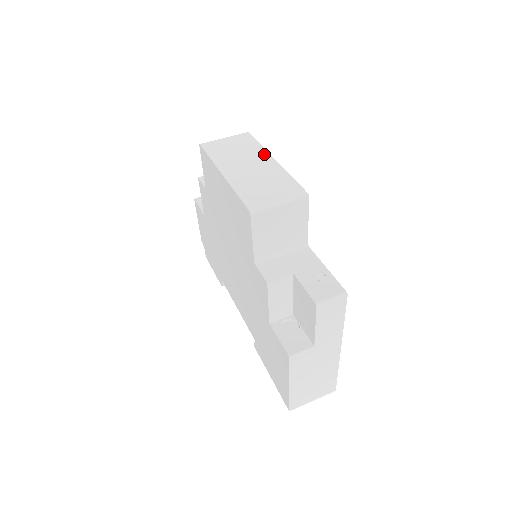
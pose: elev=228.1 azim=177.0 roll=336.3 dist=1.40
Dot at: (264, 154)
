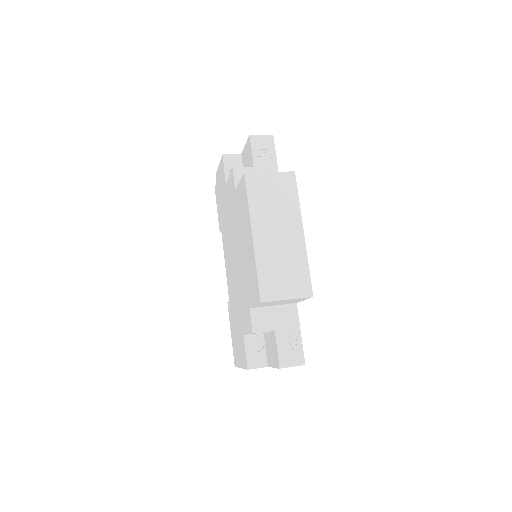
Dot at: (297, 220)
